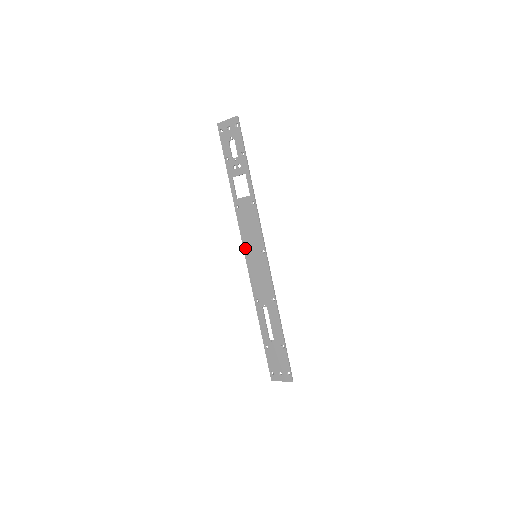
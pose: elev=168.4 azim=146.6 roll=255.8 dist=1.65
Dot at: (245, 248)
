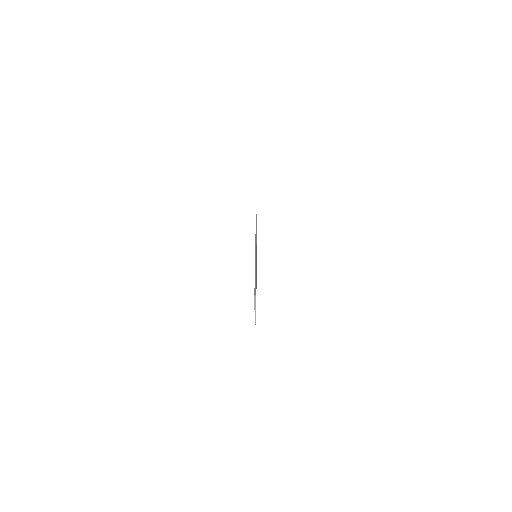
Dot at: occluded
